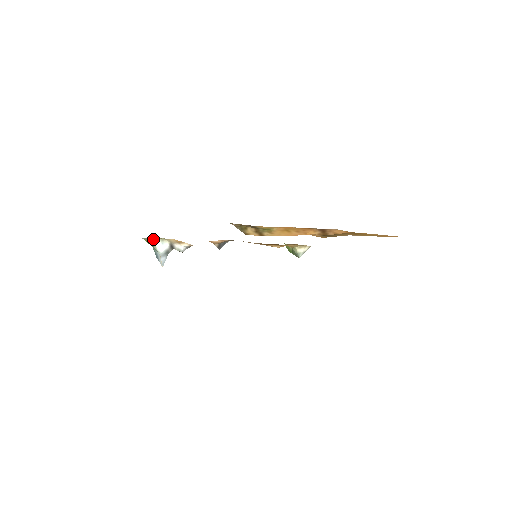
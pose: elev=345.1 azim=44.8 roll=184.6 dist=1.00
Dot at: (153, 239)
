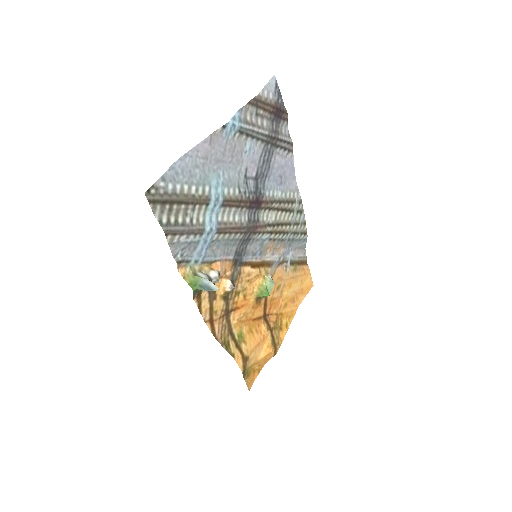
Dot at: (194, 271)
